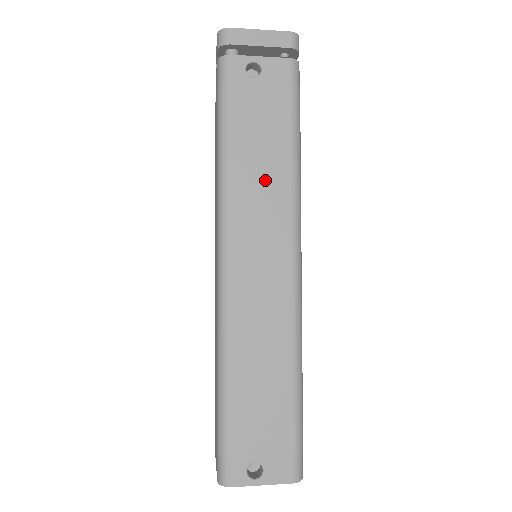
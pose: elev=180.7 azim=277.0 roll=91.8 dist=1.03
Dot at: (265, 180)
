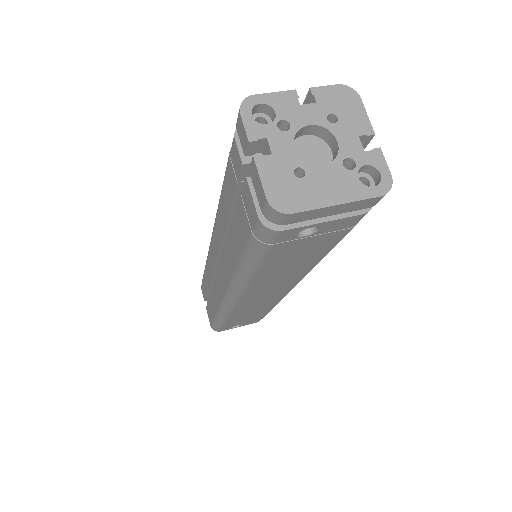
Dot at: (286, 274)
